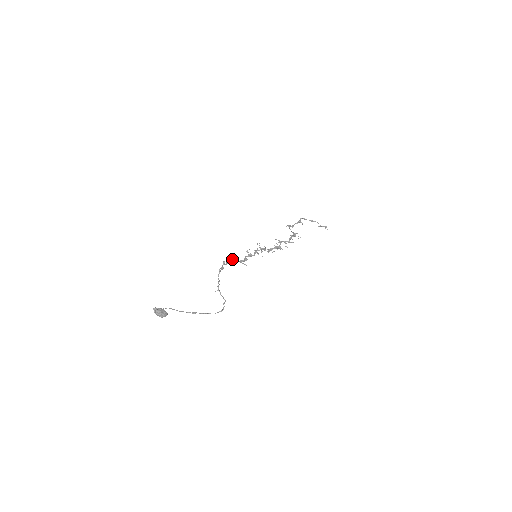
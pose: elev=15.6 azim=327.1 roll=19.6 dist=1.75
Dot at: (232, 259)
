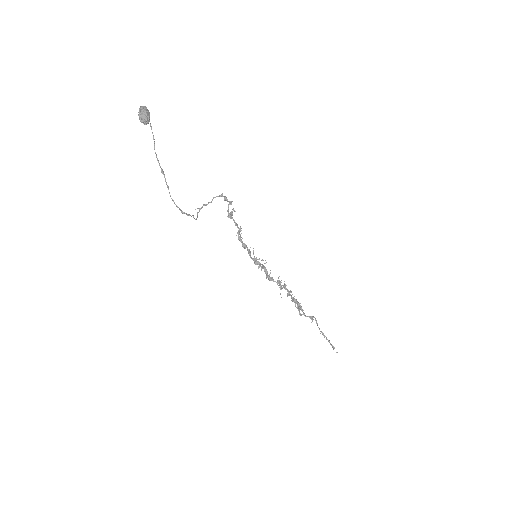
Dot at: occluded
